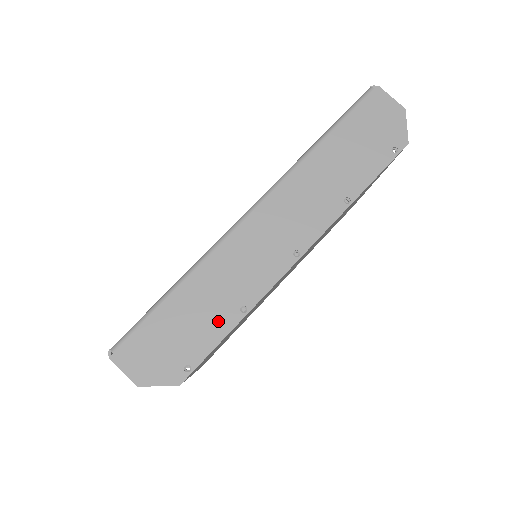
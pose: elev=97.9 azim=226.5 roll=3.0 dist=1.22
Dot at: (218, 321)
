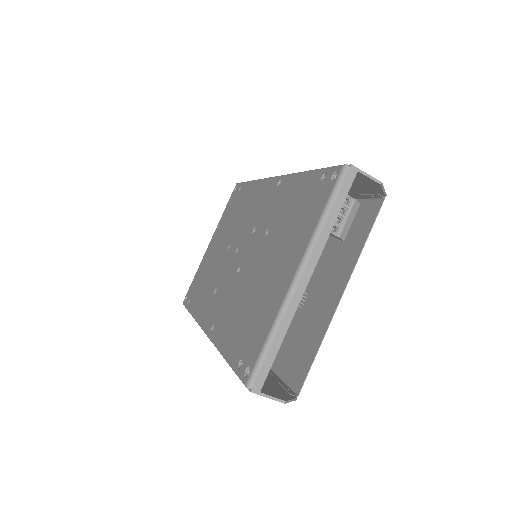
Dot at: occluded
